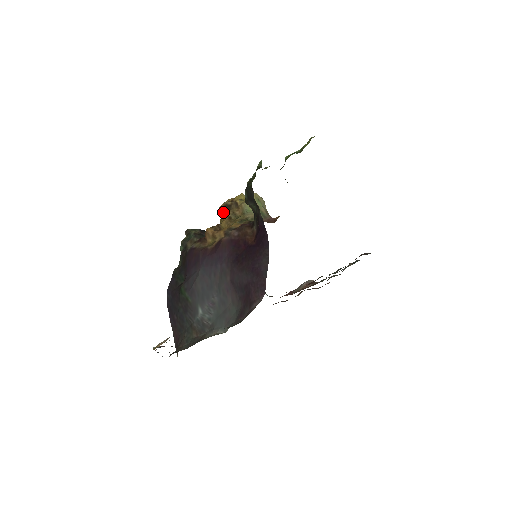
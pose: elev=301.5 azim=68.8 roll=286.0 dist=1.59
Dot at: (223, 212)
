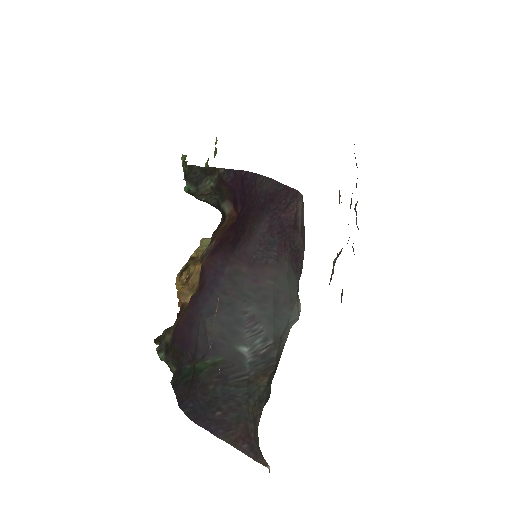
Dot at: (183, 277)
